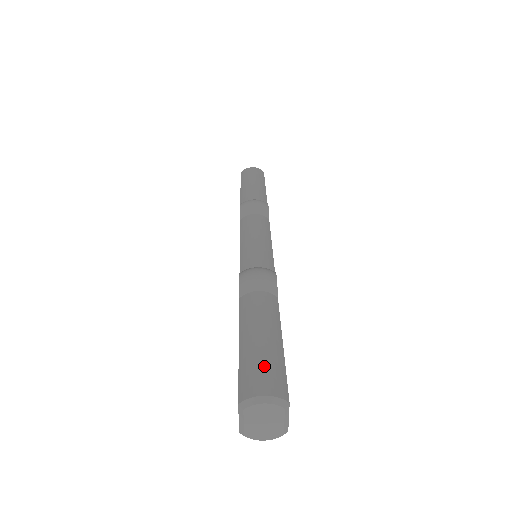
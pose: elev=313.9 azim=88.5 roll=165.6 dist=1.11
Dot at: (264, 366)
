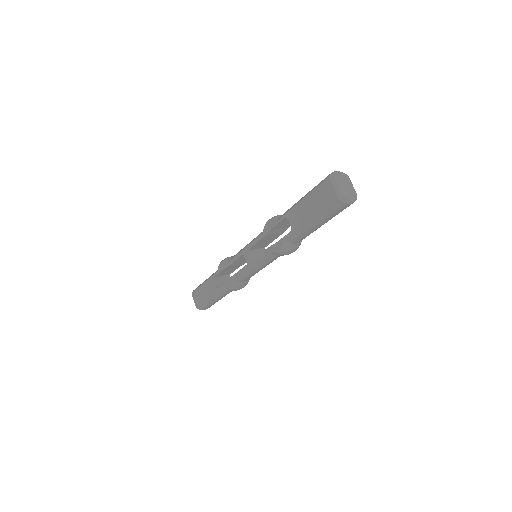
Dot at: occluded
